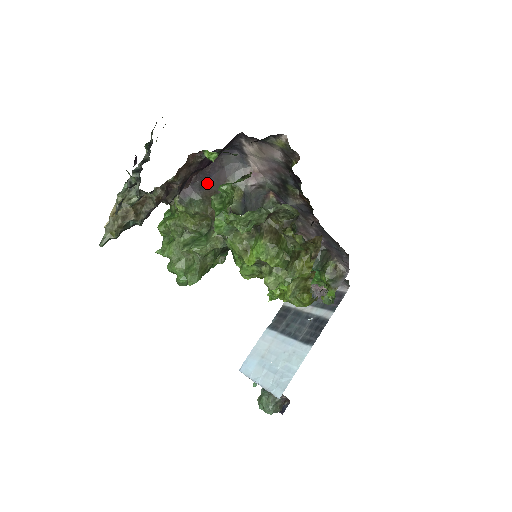
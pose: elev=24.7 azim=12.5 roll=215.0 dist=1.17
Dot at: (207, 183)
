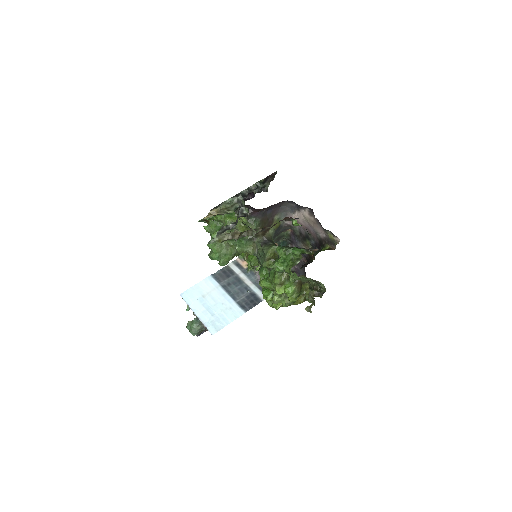
Dot at: (267, 212)
